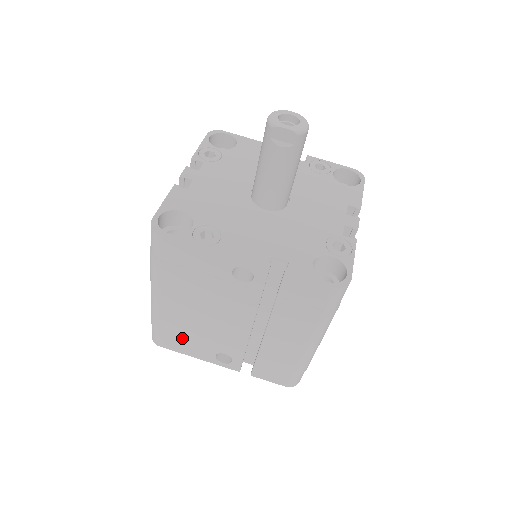
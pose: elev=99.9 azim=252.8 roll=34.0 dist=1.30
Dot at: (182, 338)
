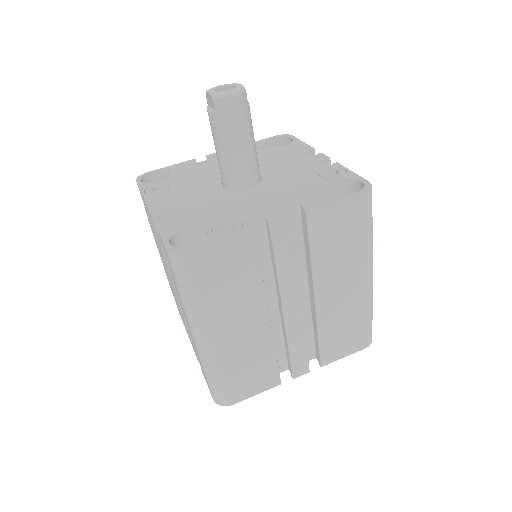
Dot at: occluded
